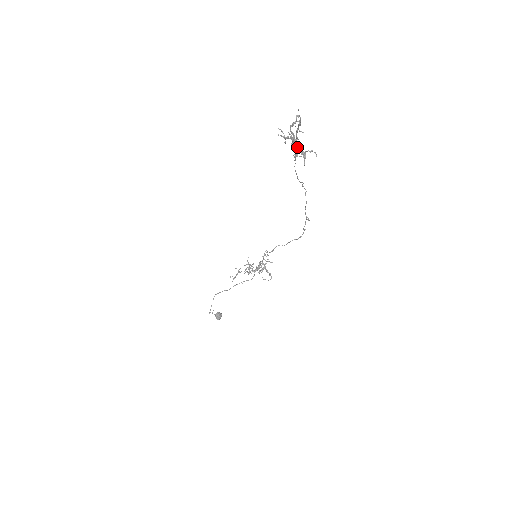
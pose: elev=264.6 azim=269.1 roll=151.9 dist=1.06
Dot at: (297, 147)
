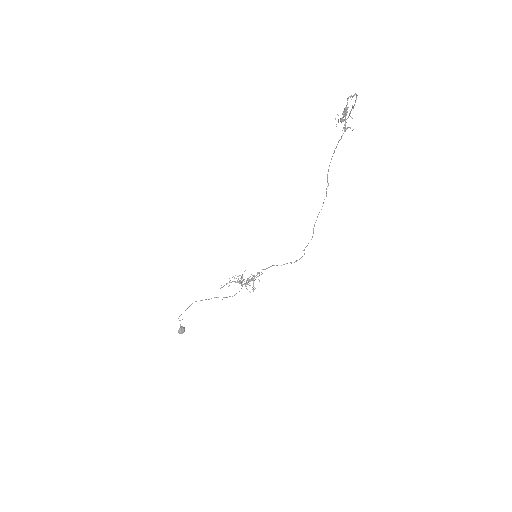
Dot at: occluded
